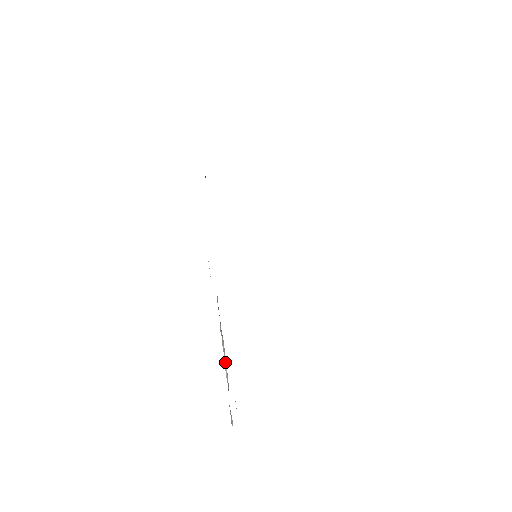
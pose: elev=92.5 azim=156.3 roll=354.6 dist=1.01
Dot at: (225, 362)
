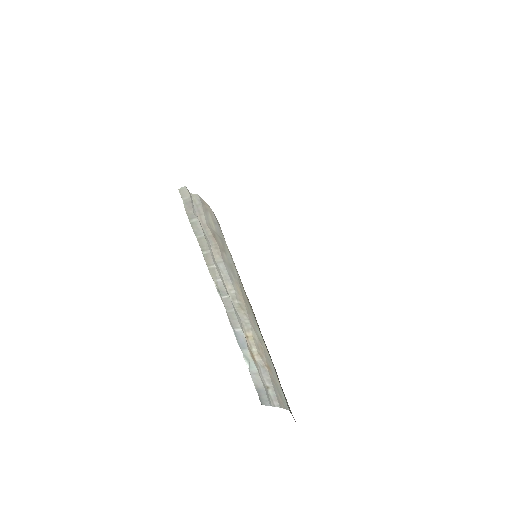
Dot at: (248, 357)
